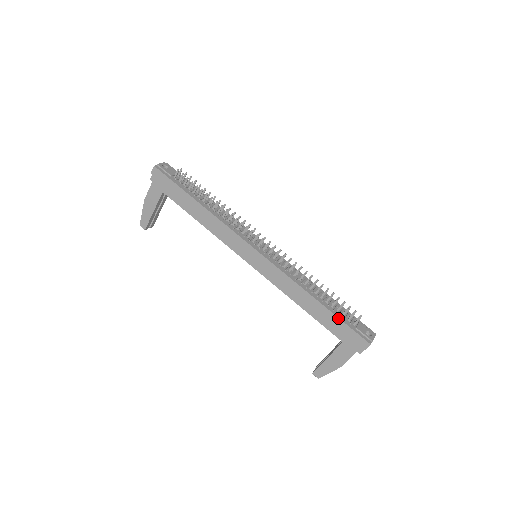
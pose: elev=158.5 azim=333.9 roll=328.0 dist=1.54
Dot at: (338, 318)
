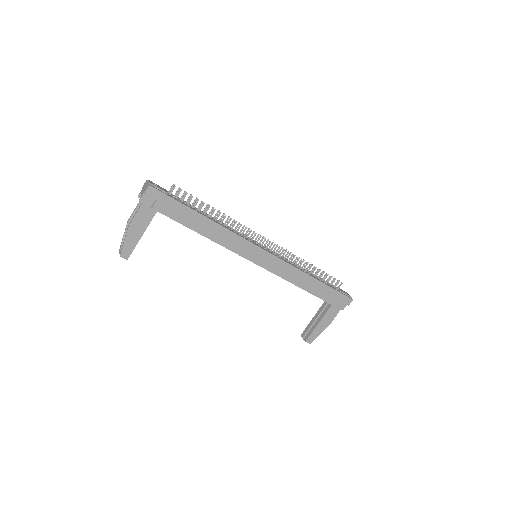
Dot at: (331, 288)
